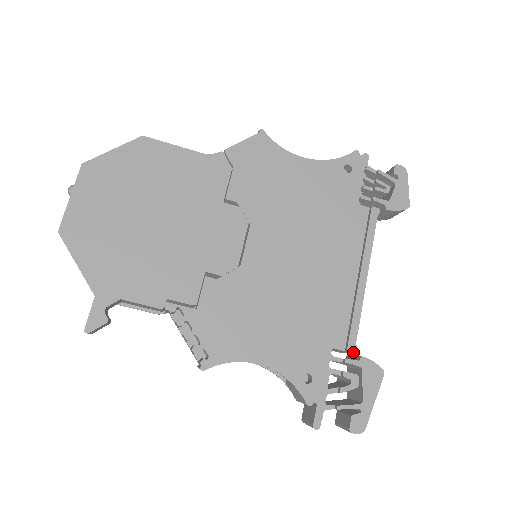
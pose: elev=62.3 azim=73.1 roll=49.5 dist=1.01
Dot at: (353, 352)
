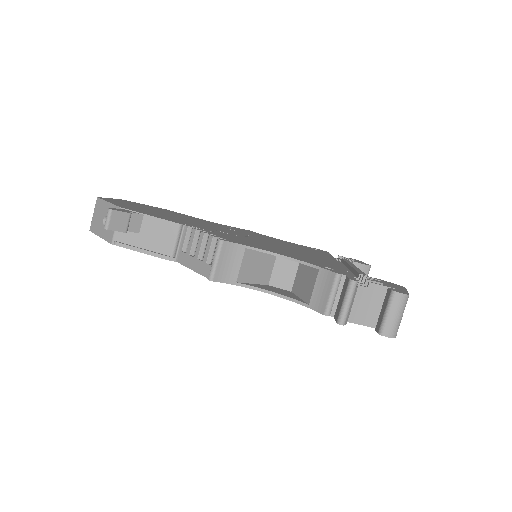
Dot at: (366, 275)
